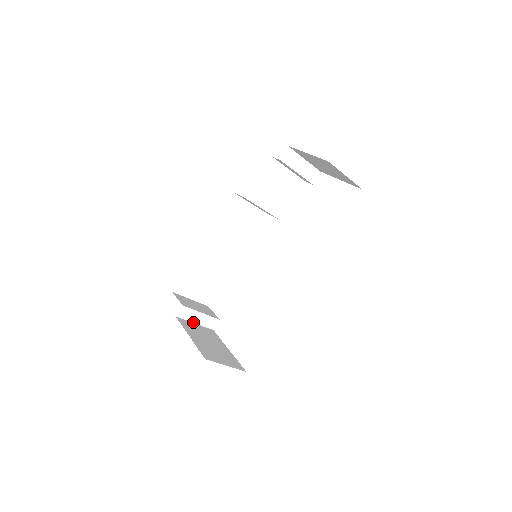
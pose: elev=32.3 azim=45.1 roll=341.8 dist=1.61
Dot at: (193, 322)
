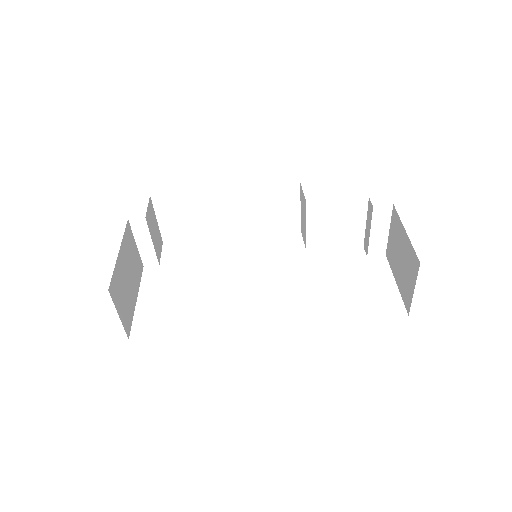
Dot at: (136, 241)
